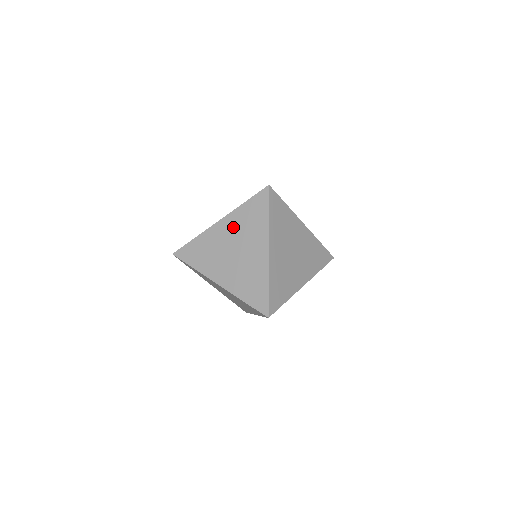
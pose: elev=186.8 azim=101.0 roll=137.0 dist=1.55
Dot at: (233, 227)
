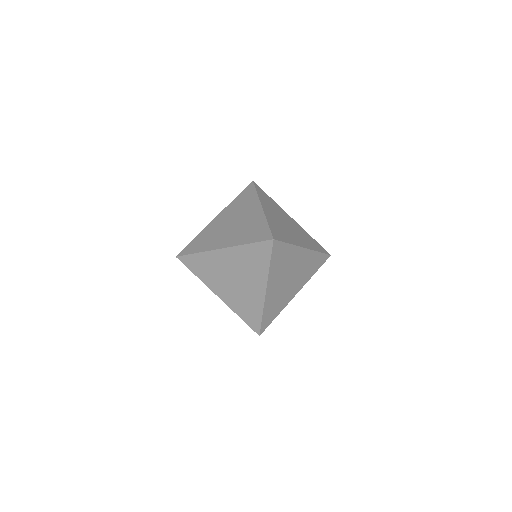
Dot at: (229, 213)
